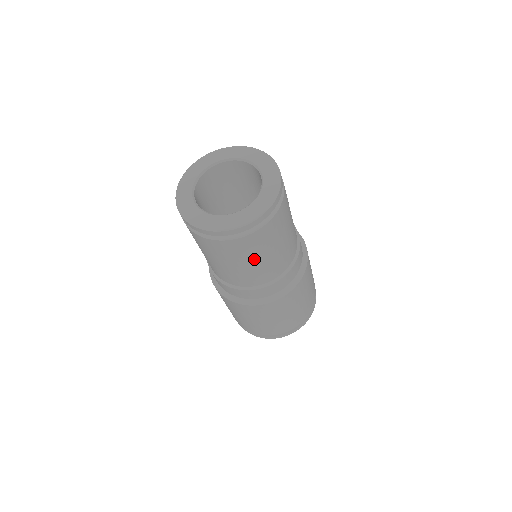
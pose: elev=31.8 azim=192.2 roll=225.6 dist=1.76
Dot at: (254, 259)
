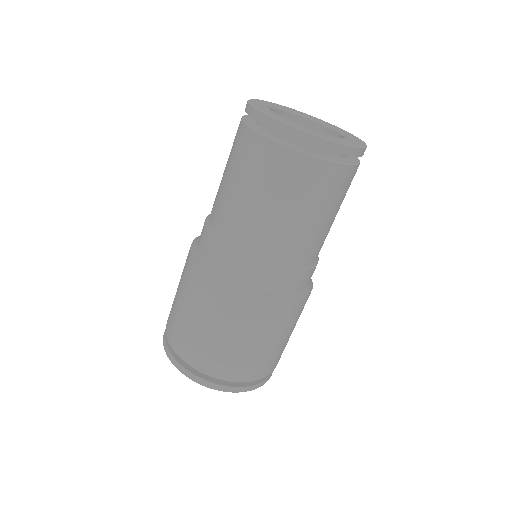
Dot at: (305, 209)
